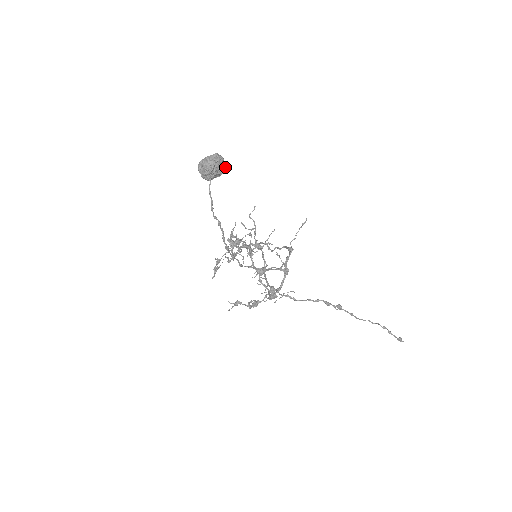
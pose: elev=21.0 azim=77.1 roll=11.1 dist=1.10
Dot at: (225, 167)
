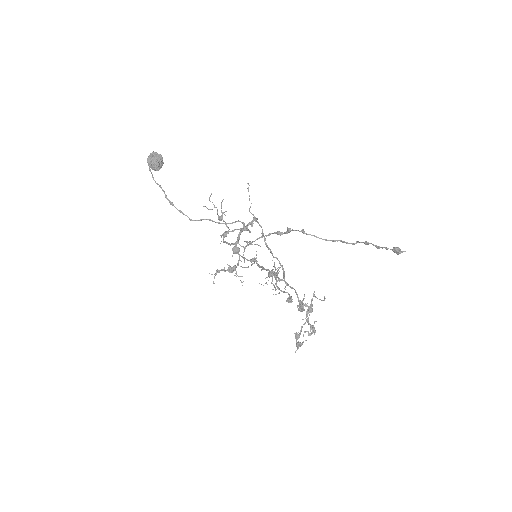
Dot at: (160, 157)
